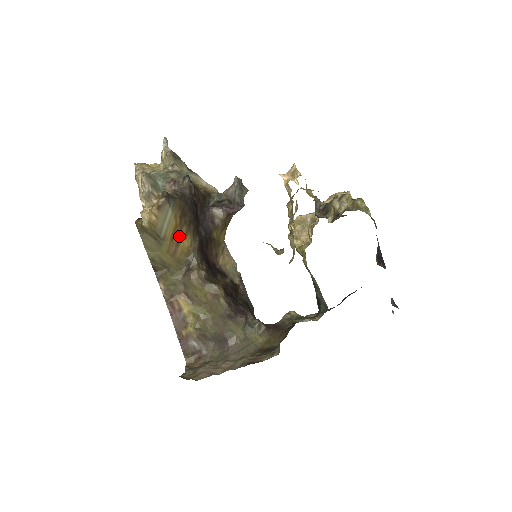
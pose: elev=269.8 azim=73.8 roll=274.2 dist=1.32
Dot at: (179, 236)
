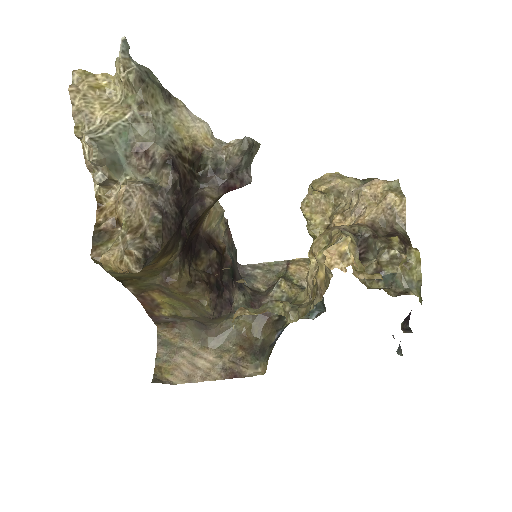
Dot at: (157, 262)
